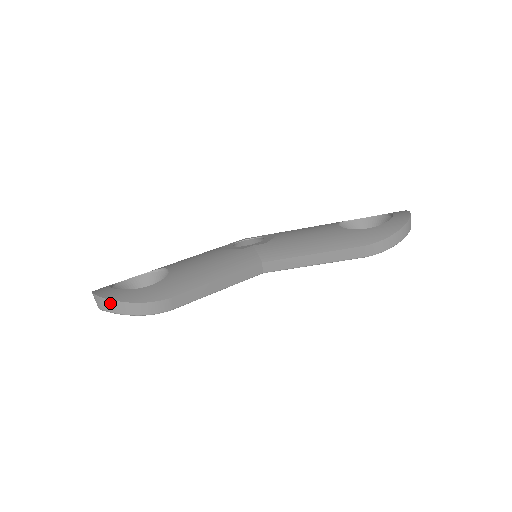
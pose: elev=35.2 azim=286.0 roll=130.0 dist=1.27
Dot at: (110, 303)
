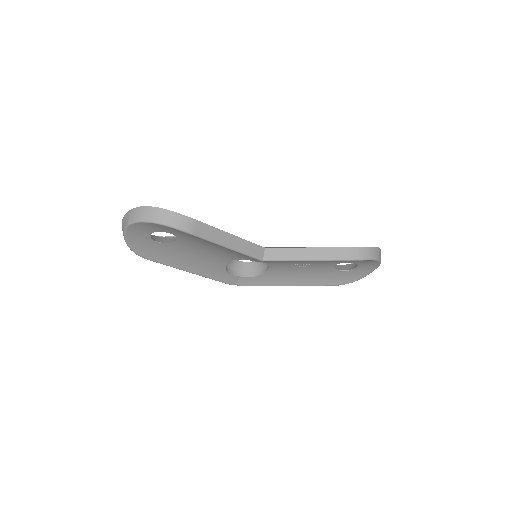
Dot at: (147, 210)
